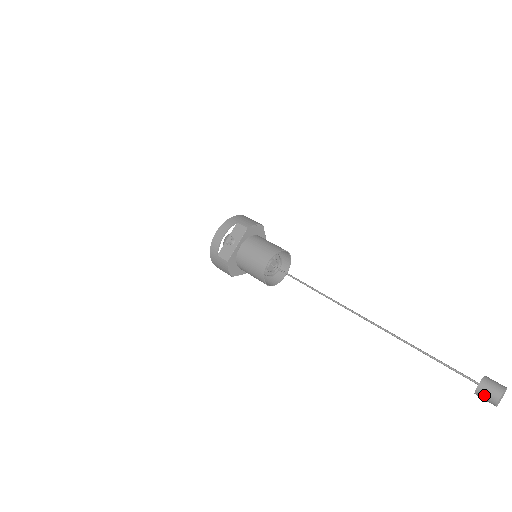
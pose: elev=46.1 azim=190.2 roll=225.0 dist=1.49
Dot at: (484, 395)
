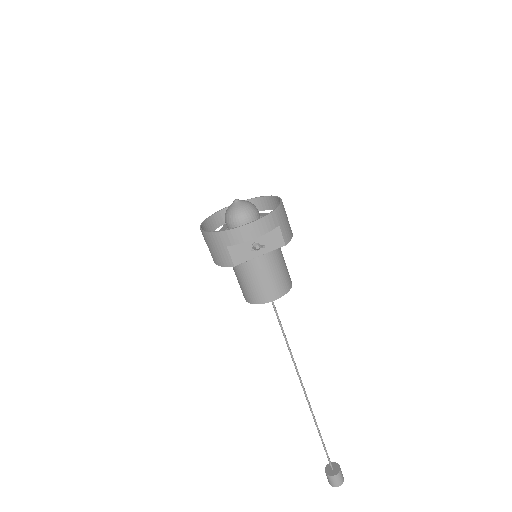
Dot at: (332, 480)
